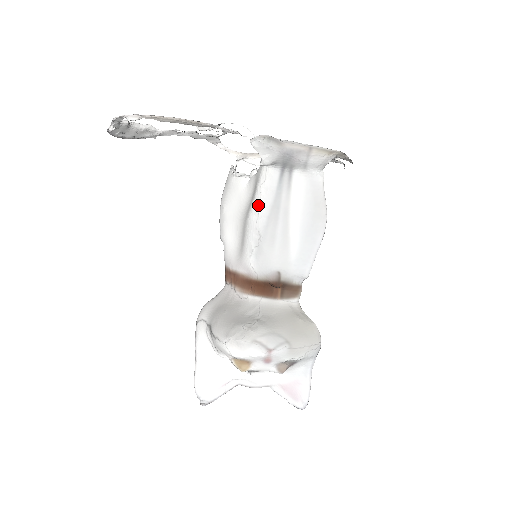
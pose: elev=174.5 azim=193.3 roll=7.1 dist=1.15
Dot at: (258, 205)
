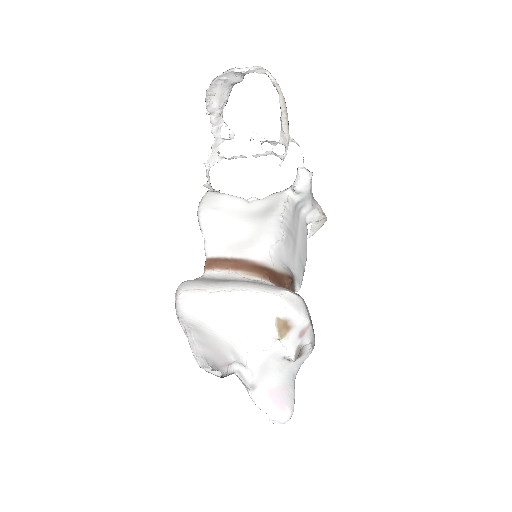
Dot at: (282, 213)
